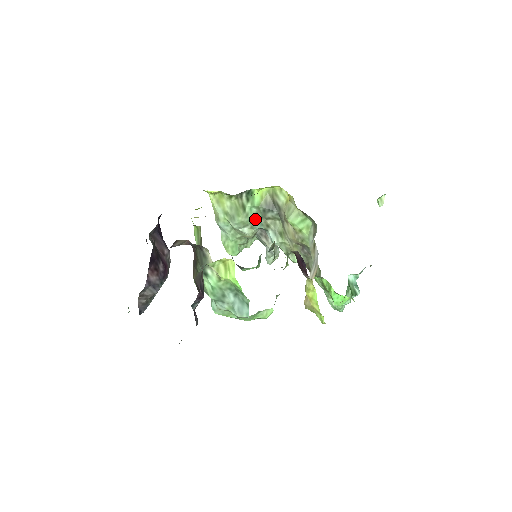
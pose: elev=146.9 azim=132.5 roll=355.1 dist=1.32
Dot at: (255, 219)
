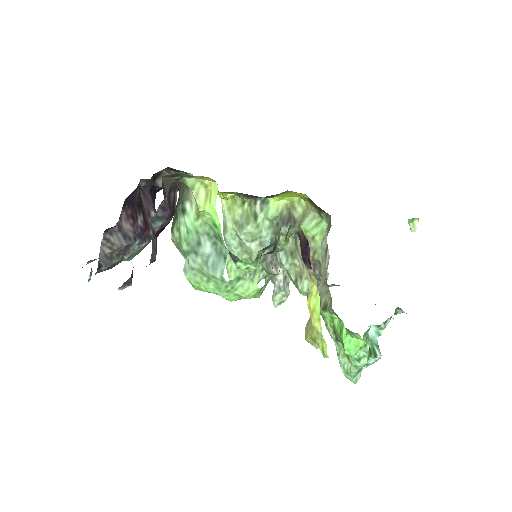
Dot at: (266, 234)
